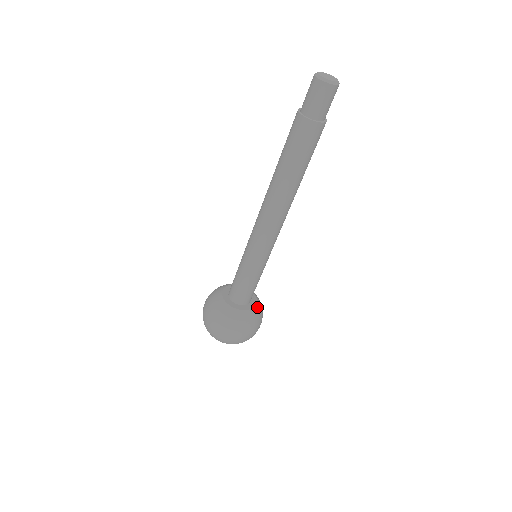
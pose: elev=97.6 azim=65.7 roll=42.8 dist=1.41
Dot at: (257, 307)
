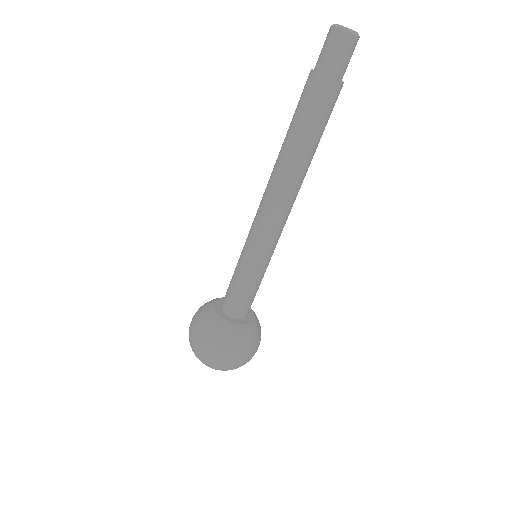
Dot at: (238, 328)
